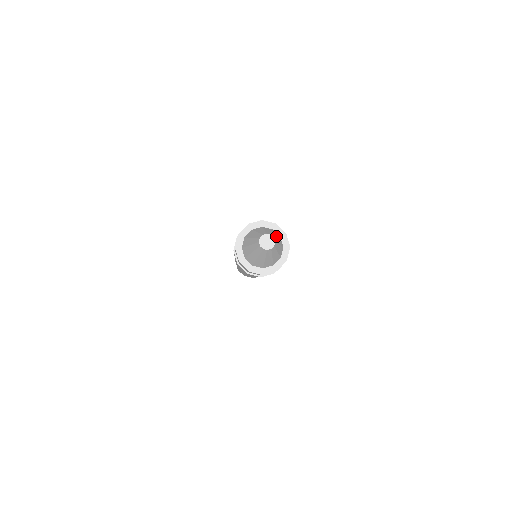
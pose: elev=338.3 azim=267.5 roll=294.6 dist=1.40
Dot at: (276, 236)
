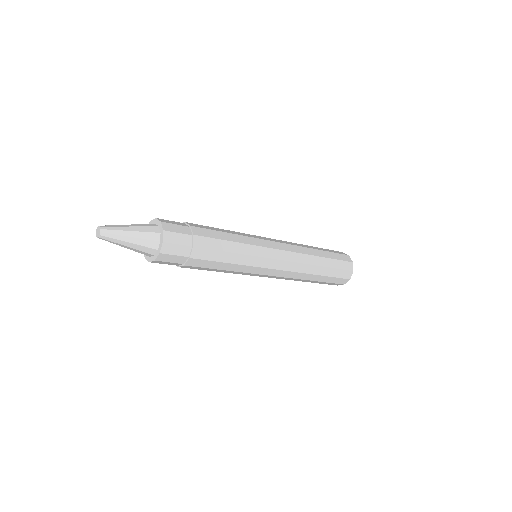
Dot at: (129, 226)
